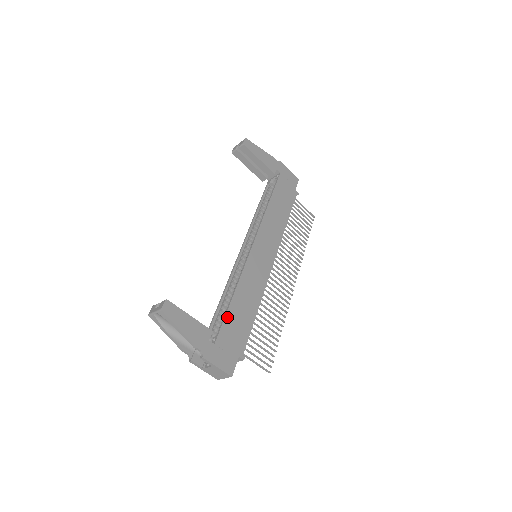
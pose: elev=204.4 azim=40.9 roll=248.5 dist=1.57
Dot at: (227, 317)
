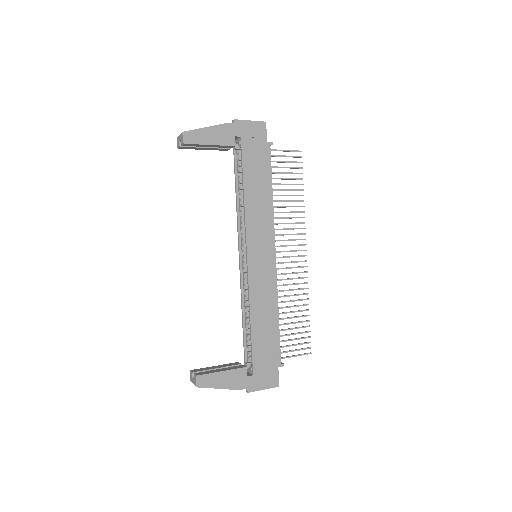
Dot at: (254, 345)
